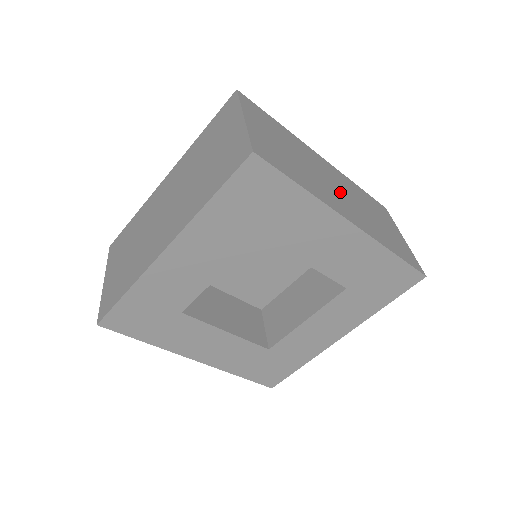
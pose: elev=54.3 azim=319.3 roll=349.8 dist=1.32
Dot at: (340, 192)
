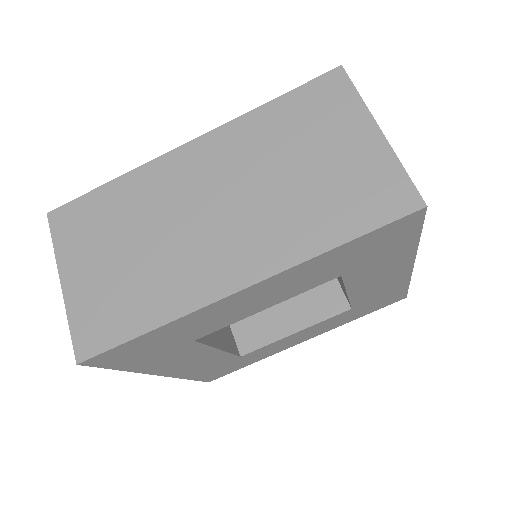
Dot at: occluded
